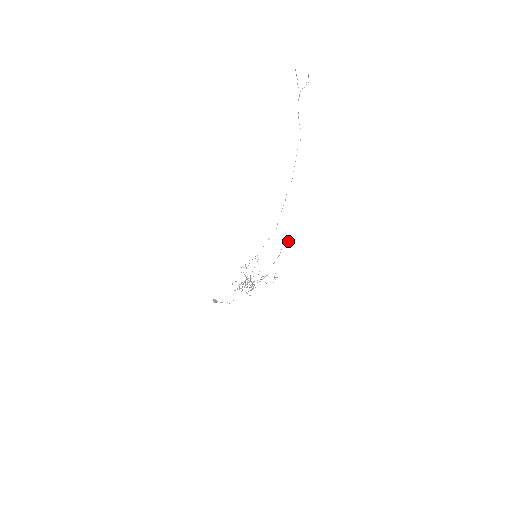
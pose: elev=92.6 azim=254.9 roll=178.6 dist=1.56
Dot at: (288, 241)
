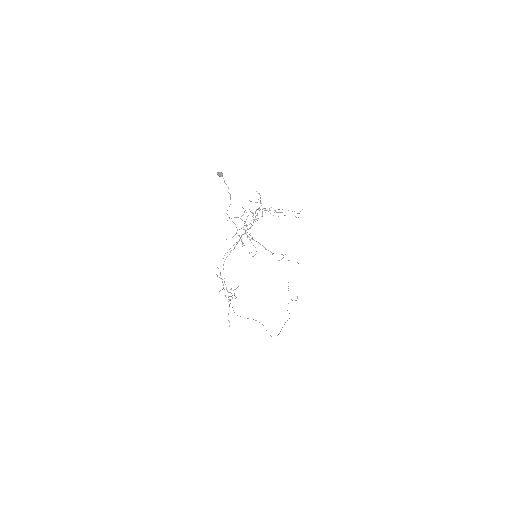
Dot at: occluded
